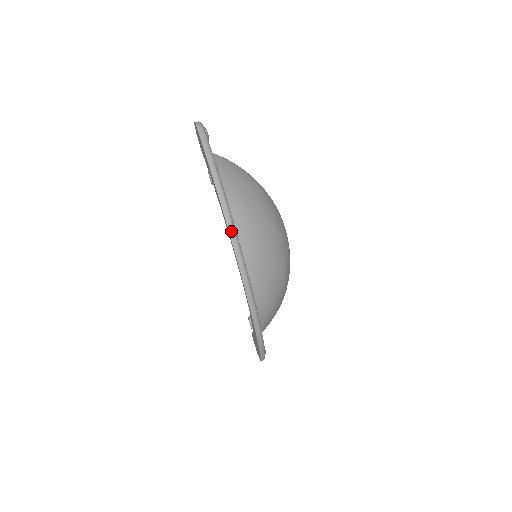
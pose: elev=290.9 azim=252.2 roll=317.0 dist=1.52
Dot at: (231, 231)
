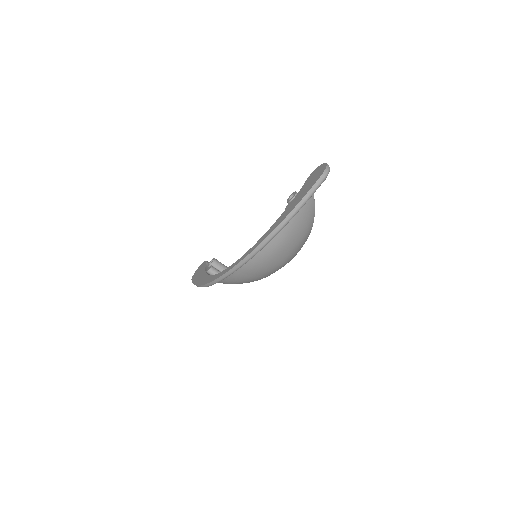
Dot at: (256, 250)
